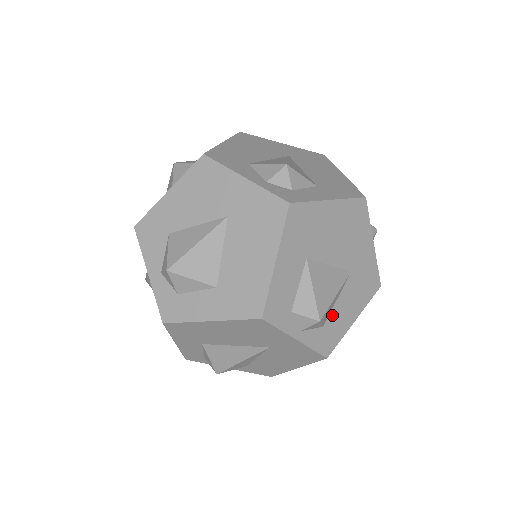
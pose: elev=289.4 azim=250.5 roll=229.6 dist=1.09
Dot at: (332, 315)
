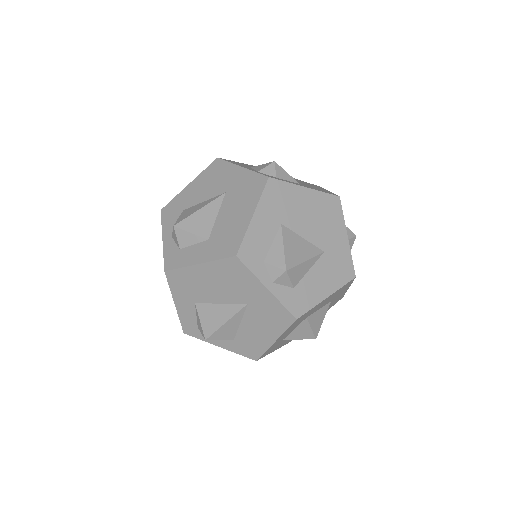
Dot at: (304, 282)
